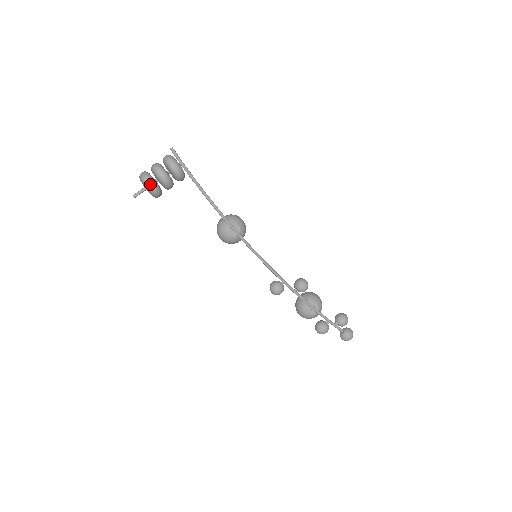
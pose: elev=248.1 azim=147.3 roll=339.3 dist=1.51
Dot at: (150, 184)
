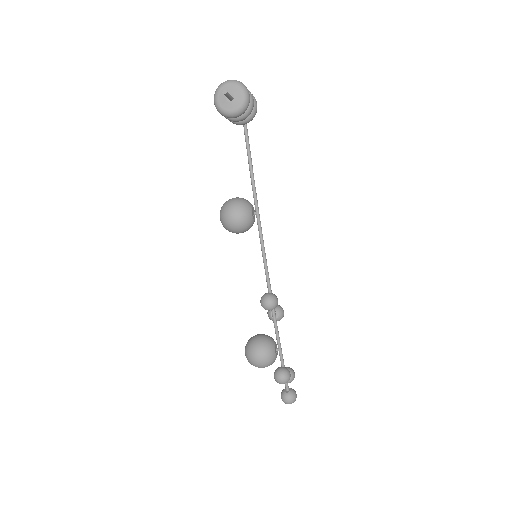
Dot at: occluded
